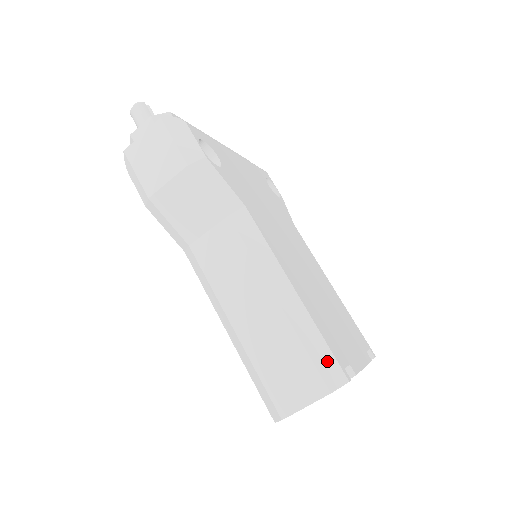
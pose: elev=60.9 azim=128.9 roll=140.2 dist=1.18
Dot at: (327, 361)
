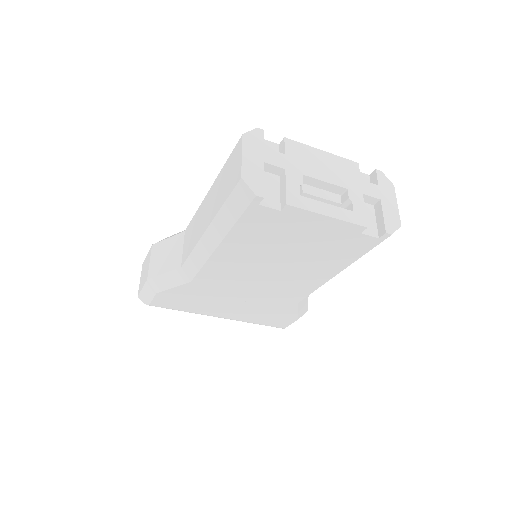
Dot at: occluded
